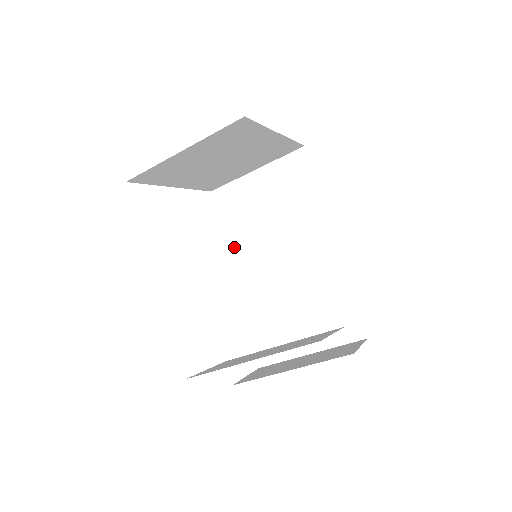
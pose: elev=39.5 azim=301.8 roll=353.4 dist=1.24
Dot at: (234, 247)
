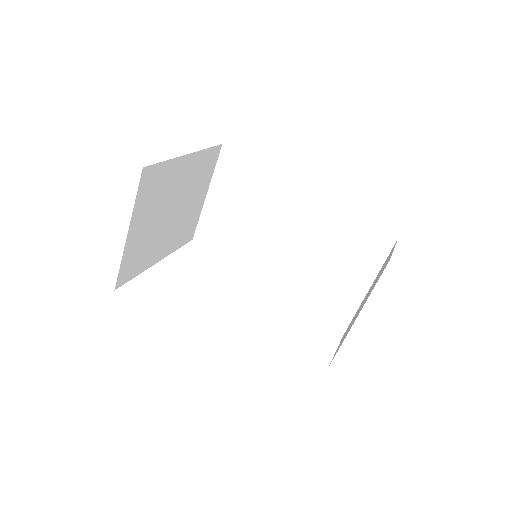
Dot at: (245, 264)
